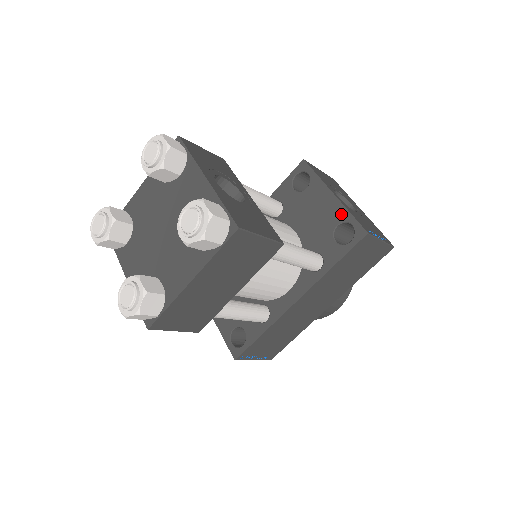
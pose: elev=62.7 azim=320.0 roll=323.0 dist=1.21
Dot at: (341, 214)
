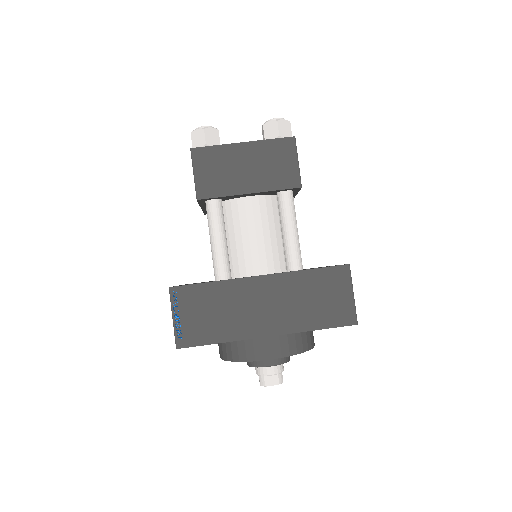
Dot at: occluded
